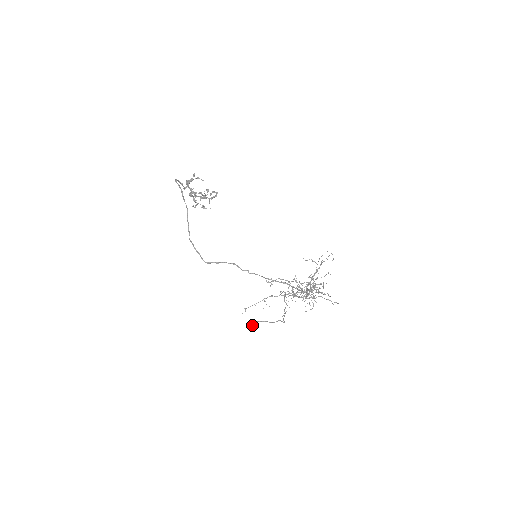
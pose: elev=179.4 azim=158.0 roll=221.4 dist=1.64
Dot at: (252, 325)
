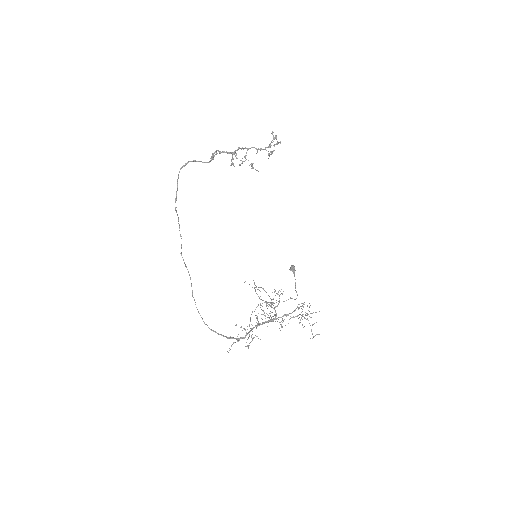
Dot at: (291, 270)
